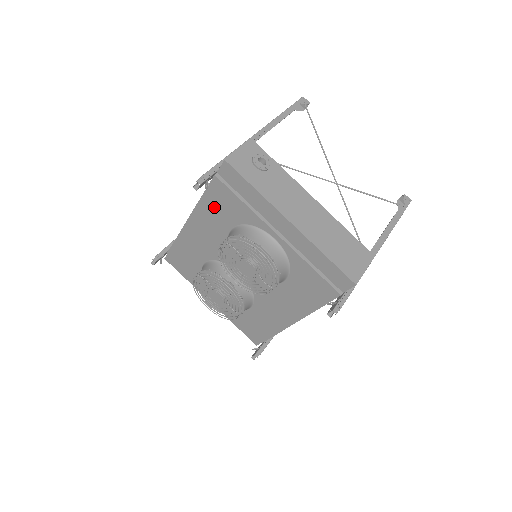
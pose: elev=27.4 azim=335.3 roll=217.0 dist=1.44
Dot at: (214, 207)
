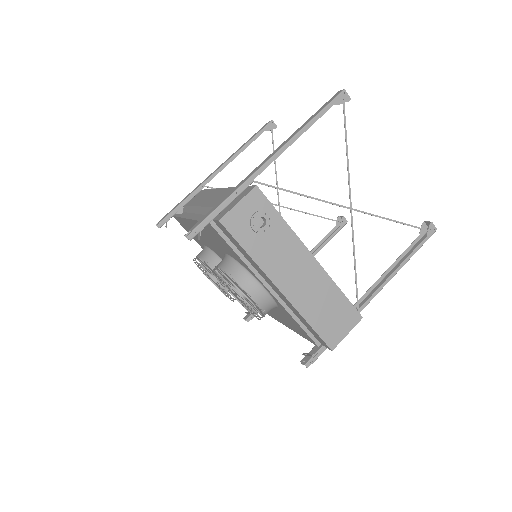
Dot at: (211, 234)
